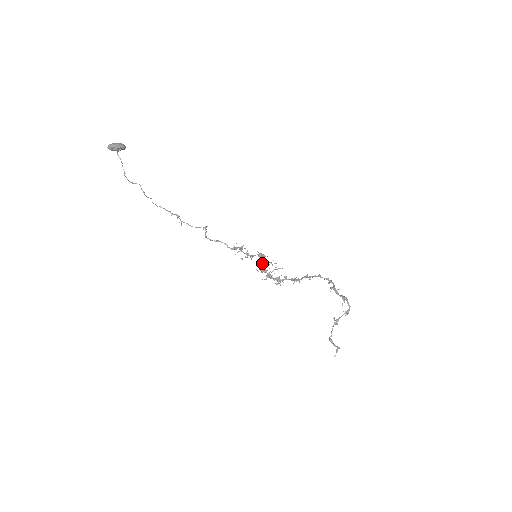
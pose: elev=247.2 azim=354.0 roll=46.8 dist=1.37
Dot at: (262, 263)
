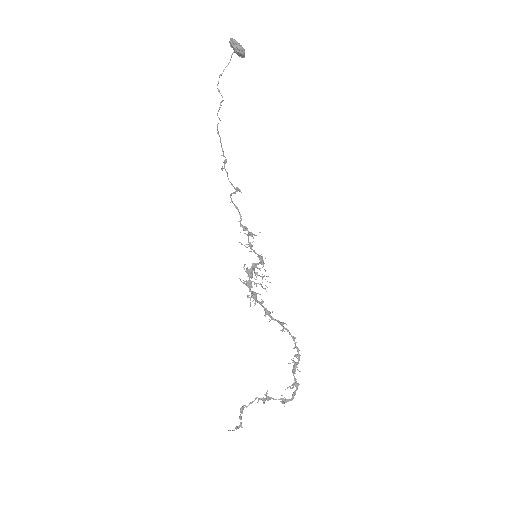
Dot at: (255, 266)
